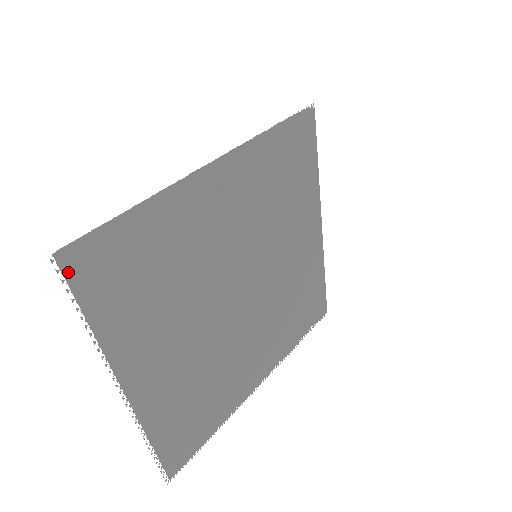
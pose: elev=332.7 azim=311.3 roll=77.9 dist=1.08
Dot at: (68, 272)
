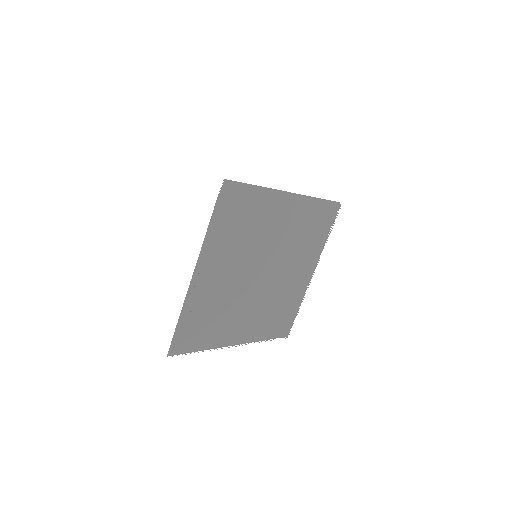
Dot at: (177, 352)
